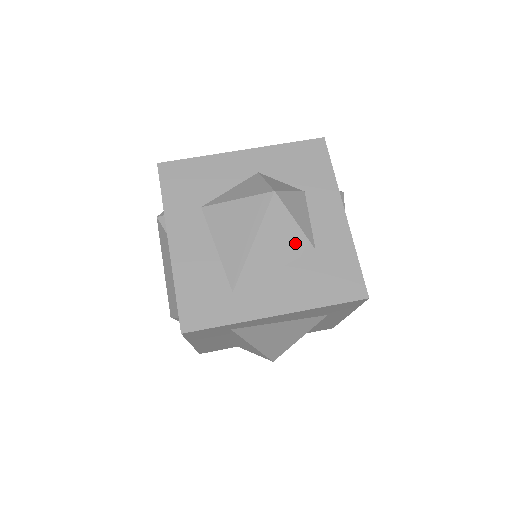
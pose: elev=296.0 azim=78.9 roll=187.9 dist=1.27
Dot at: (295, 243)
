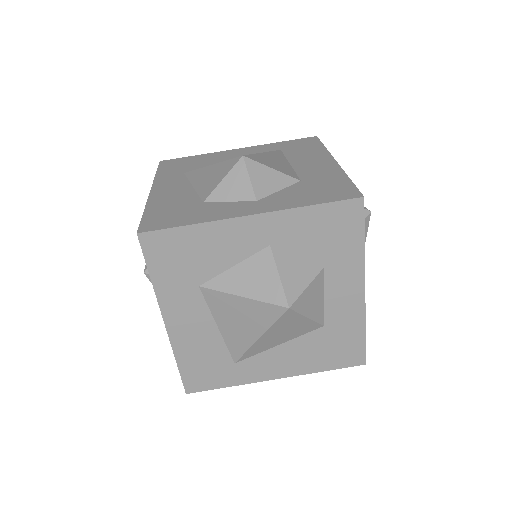
Dot at: (303, 328)
